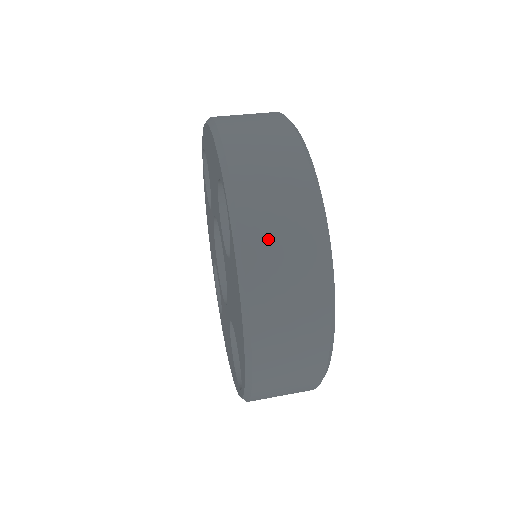
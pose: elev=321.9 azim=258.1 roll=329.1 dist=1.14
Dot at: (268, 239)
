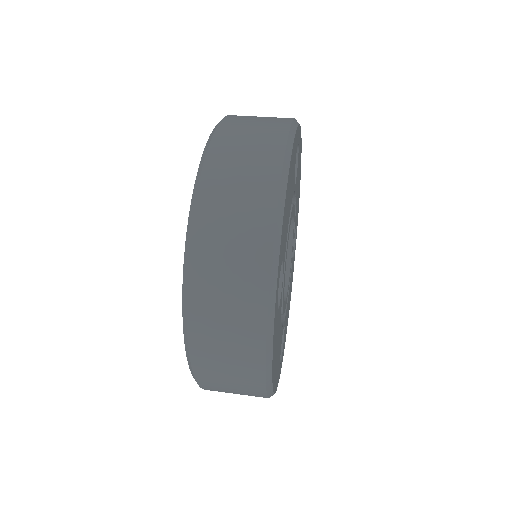
Dot at: (212, 340)
